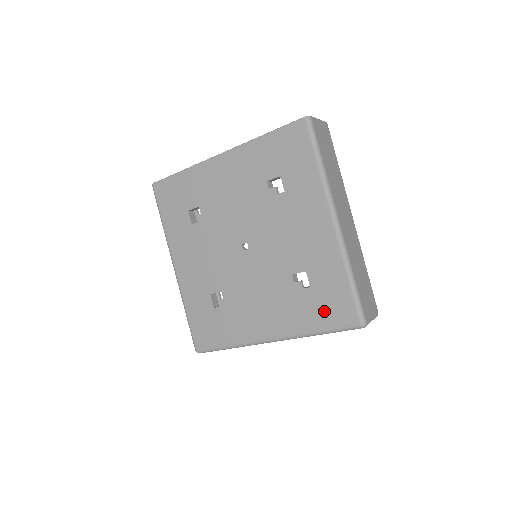
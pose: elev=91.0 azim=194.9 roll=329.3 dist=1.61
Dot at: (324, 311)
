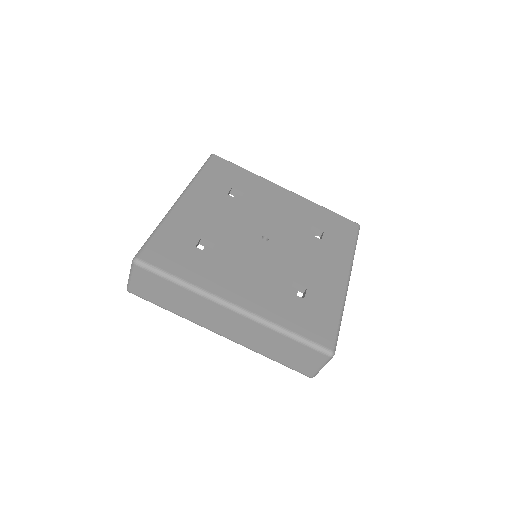
Dot at: (306, 321)
